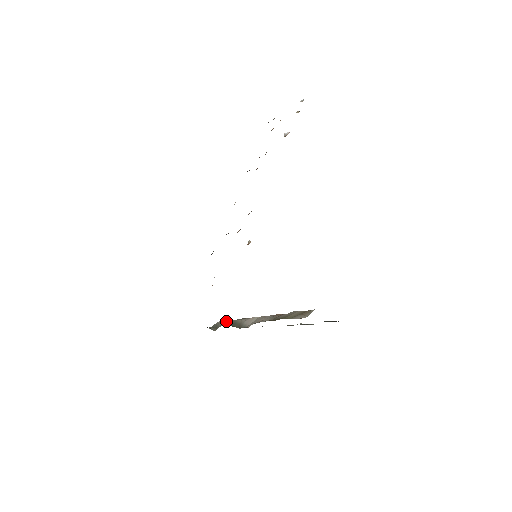
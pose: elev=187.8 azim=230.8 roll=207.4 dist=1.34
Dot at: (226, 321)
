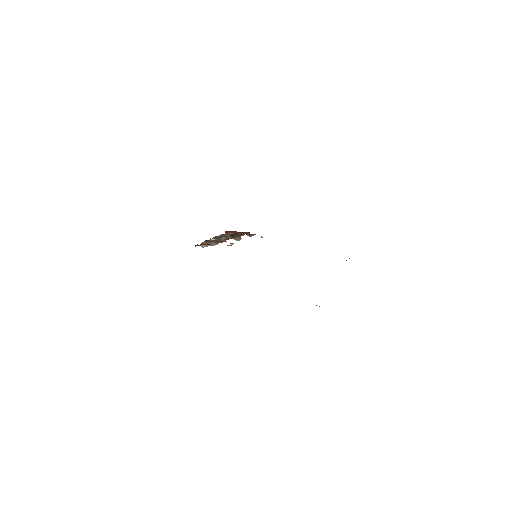
Dot at: occluded
